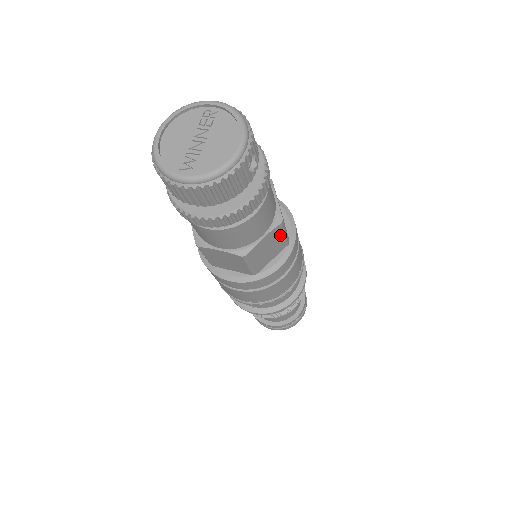
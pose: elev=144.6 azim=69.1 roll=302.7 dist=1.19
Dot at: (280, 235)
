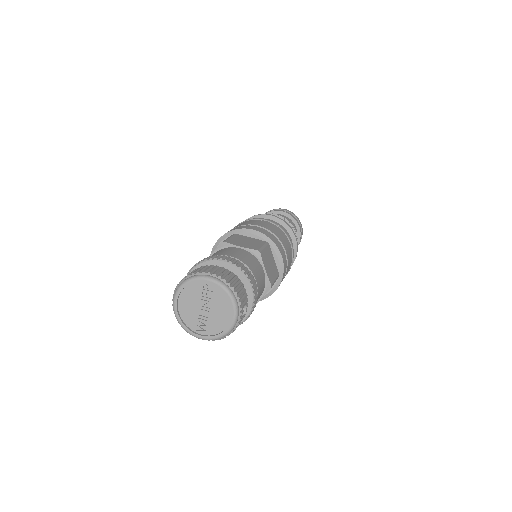
Dot at: occluded
